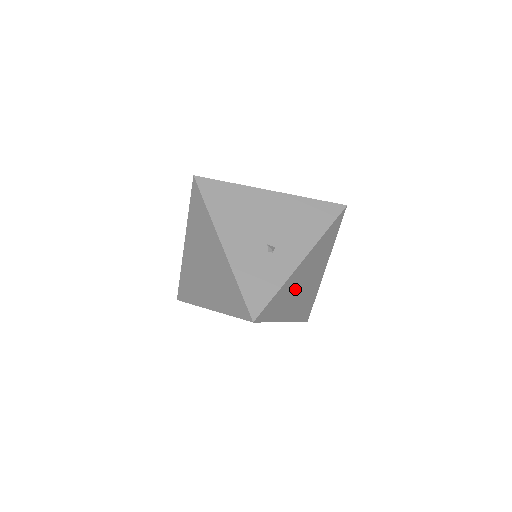
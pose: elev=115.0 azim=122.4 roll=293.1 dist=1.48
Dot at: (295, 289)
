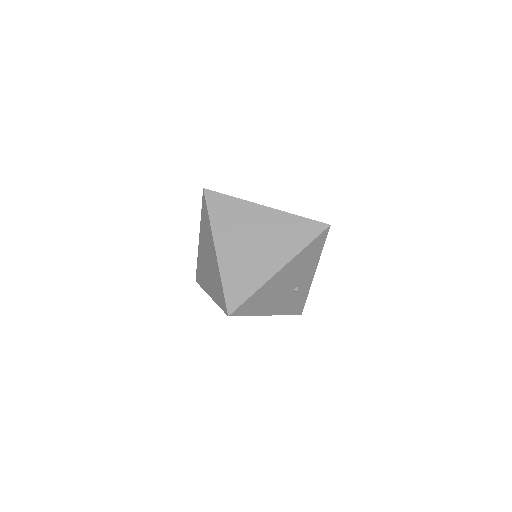
Dot at: occluded
